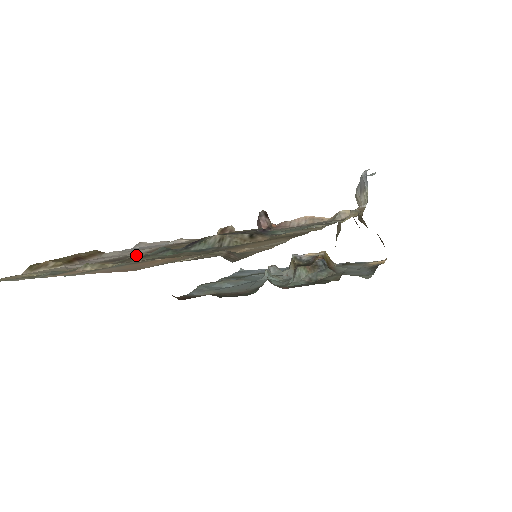
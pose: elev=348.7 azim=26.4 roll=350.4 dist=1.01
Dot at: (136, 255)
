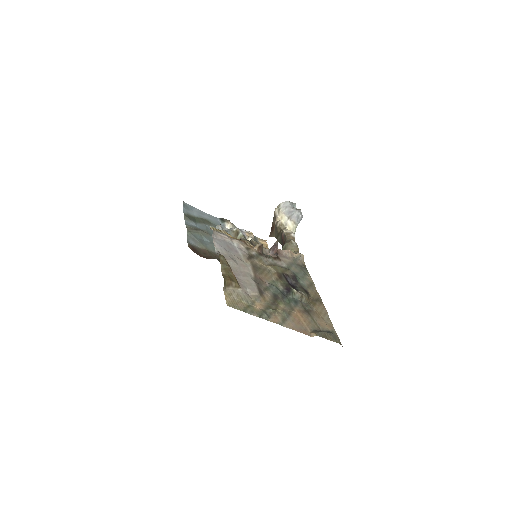
Dot at: (261, 284)
